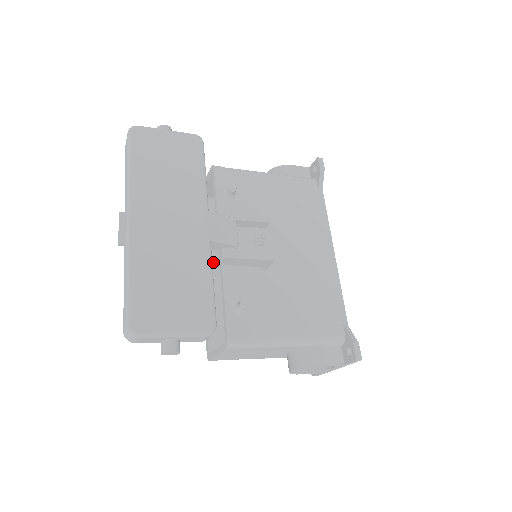
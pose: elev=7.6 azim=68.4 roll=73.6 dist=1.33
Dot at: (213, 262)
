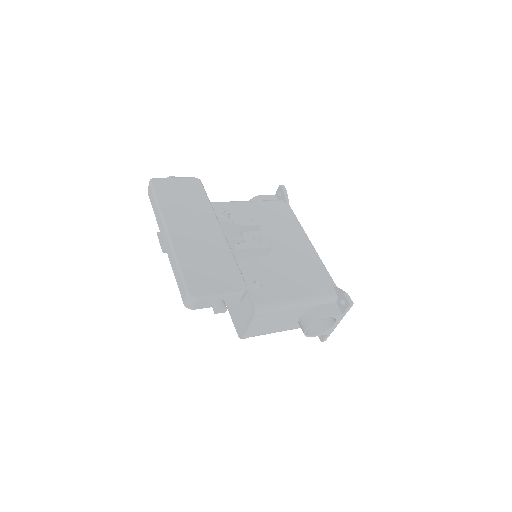
Dot at: occluded
